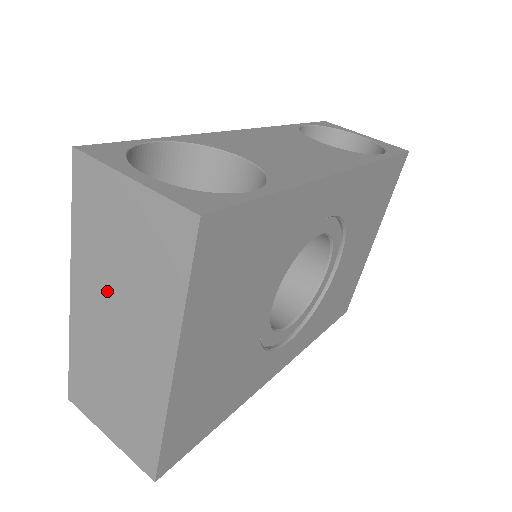
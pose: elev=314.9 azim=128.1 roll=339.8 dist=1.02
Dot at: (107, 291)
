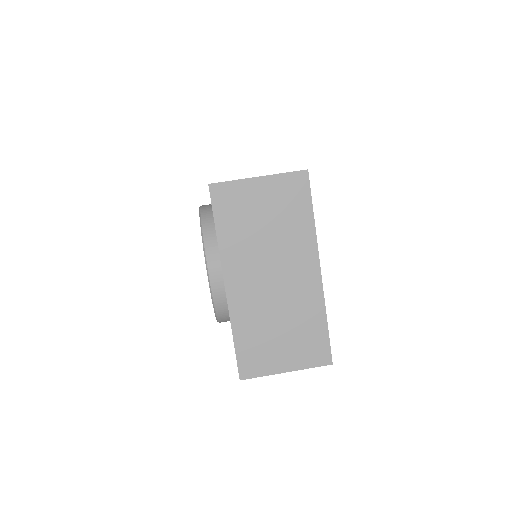
Dot at: (258, 257)
